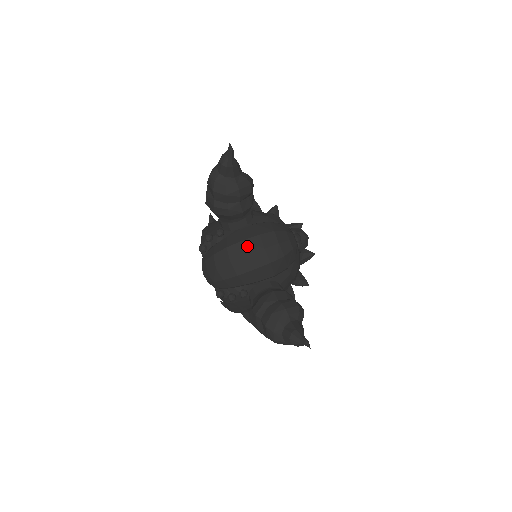
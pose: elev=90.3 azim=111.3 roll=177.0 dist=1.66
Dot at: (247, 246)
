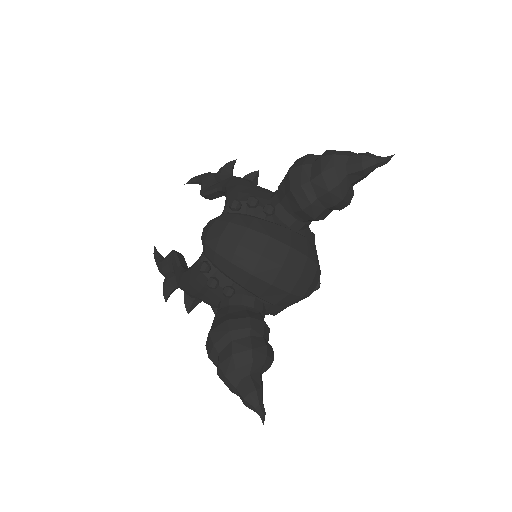
Dot at: (290, 257)
